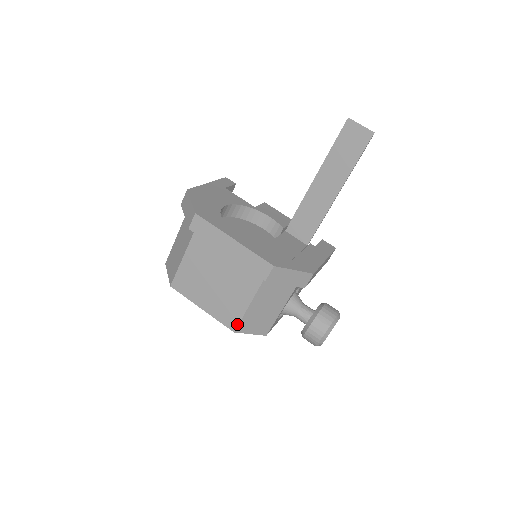
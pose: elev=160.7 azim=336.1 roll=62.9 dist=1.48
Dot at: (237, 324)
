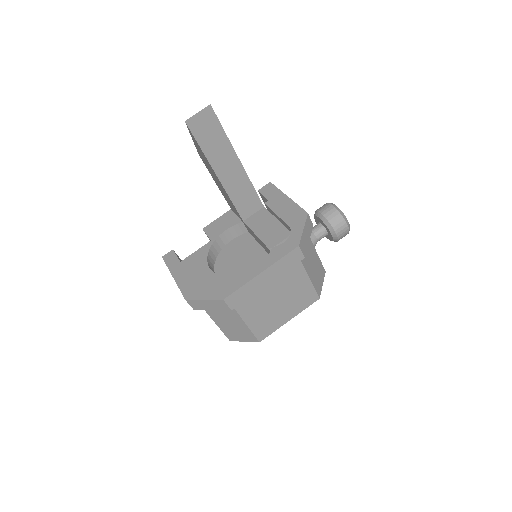
Dot at: (316, 294)
